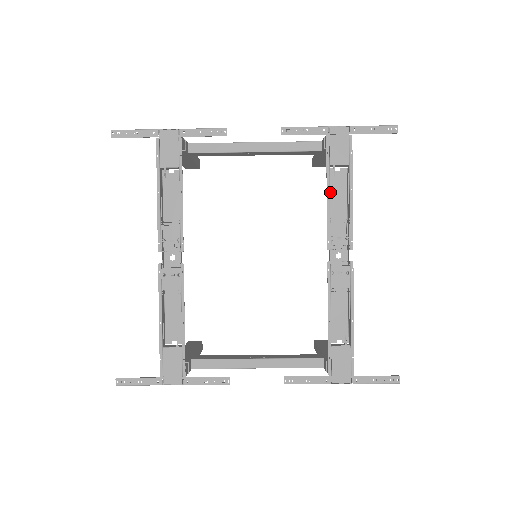
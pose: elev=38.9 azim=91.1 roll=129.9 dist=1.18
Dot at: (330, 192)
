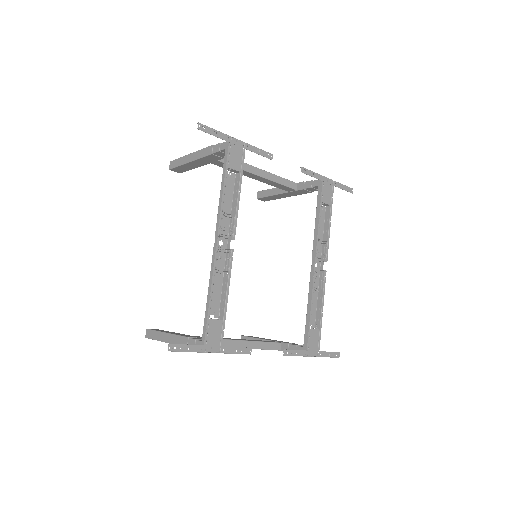
Dot at: (316, 220)
